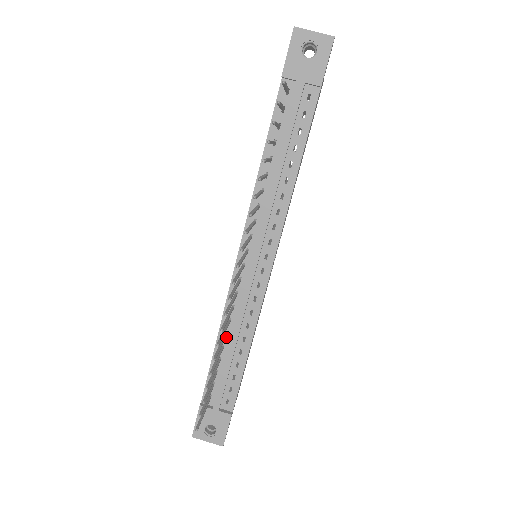
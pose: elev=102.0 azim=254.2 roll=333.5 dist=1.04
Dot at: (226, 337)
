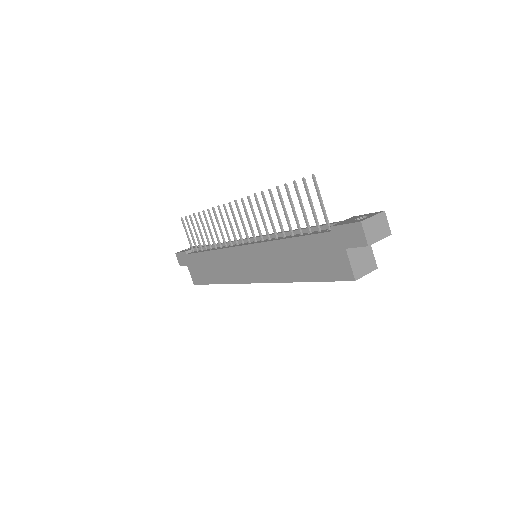
Dot at: (287, 237)
